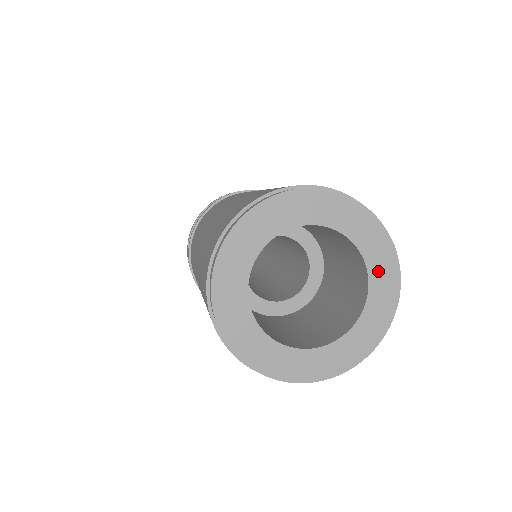
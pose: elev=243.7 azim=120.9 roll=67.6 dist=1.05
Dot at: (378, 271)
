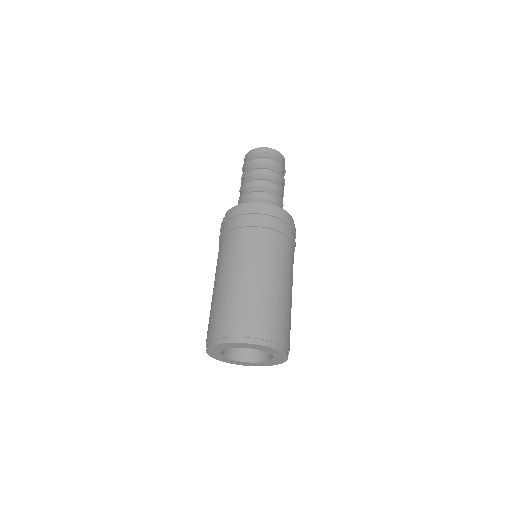
Dot at: (277, 356)
